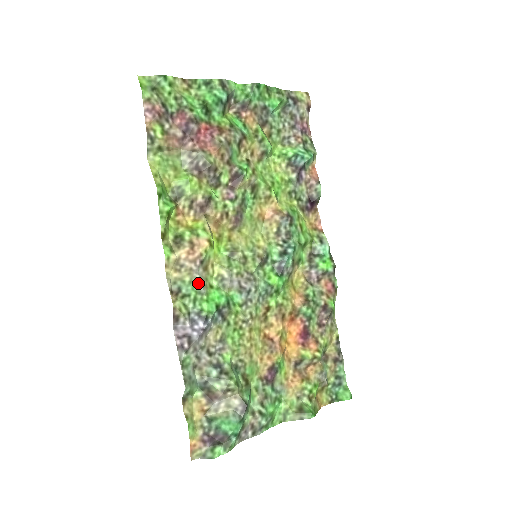
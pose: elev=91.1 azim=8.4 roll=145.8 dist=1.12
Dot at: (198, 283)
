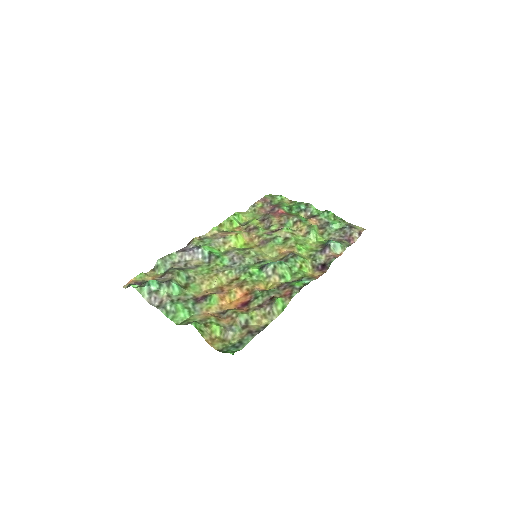
Dot at: (214, 242)
